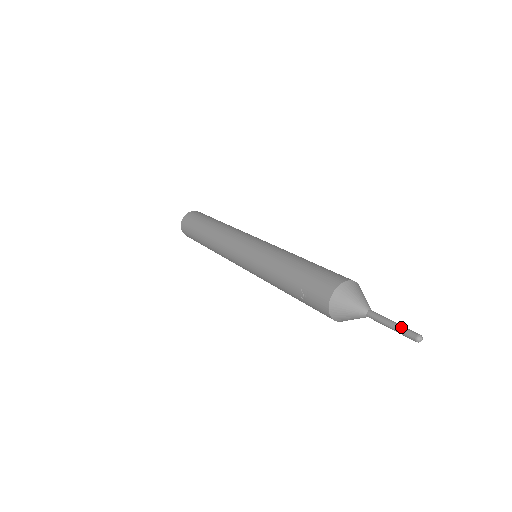
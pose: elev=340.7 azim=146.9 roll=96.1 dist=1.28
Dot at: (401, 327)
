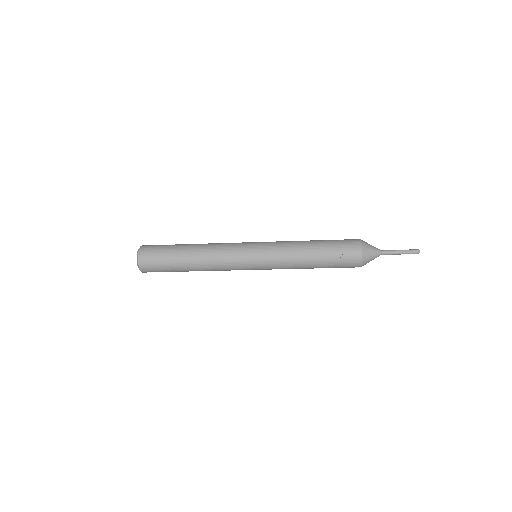
Dot at: (407, 250)
